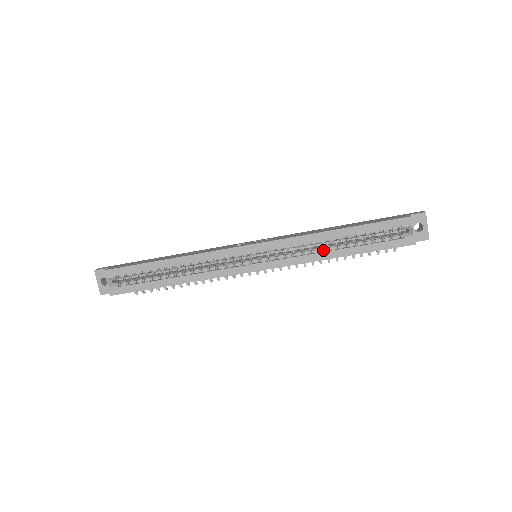
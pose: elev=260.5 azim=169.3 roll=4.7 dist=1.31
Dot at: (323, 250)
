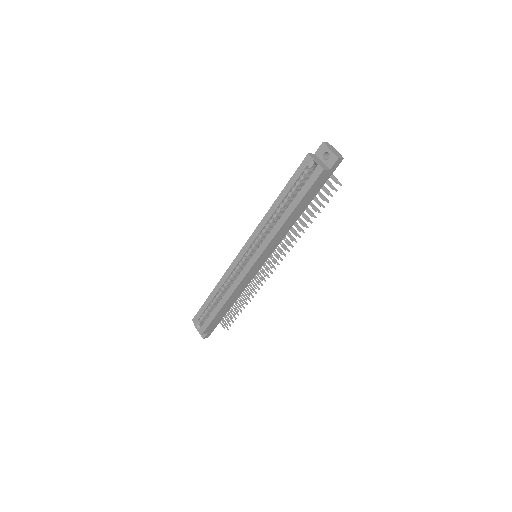
Dot at: (277, 221)
